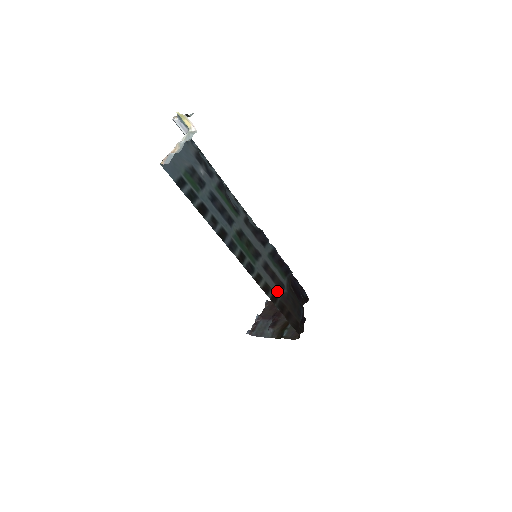
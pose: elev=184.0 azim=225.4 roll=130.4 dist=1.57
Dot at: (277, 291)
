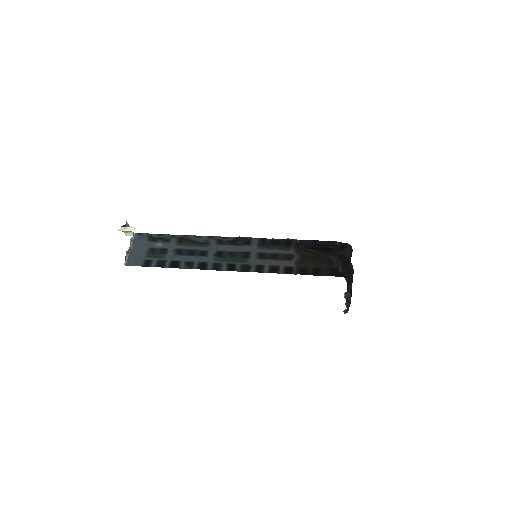
Dot at: (288, 263)
